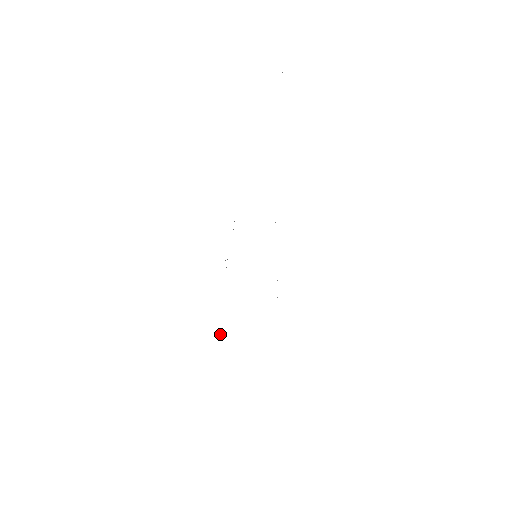
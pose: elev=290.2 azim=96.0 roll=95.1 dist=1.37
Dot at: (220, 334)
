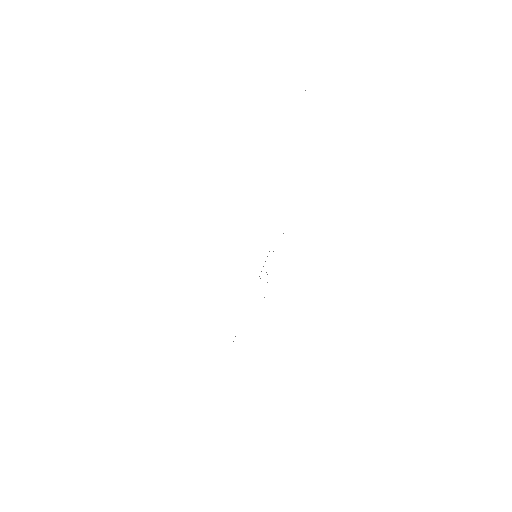
Dot at: occluded
